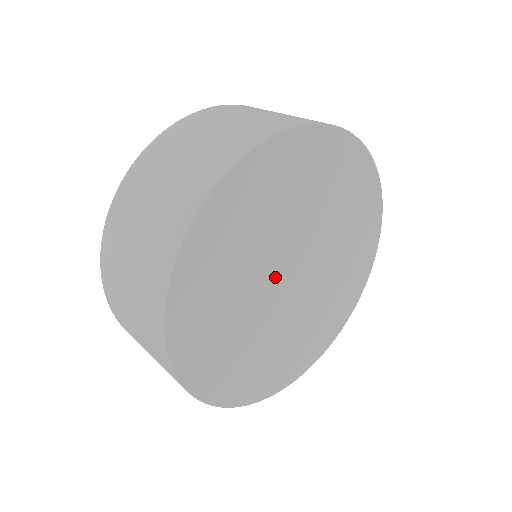
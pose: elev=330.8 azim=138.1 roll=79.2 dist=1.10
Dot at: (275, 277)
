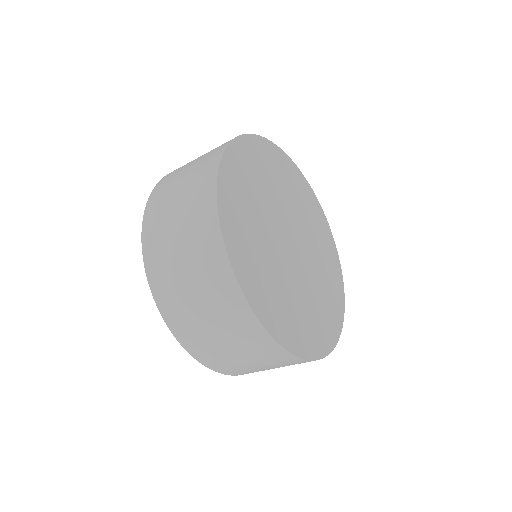
Dot at: (285, 222)
